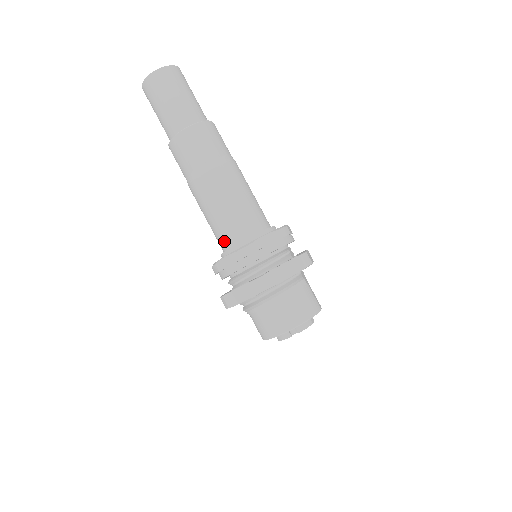
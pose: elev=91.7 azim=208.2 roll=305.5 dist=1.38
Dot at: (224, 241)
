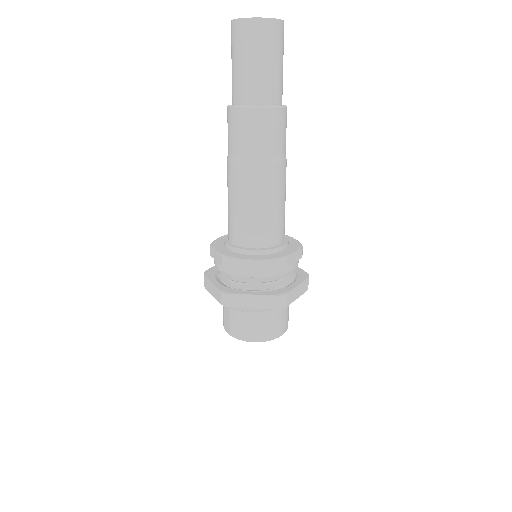
Dot at: (249, 238)
